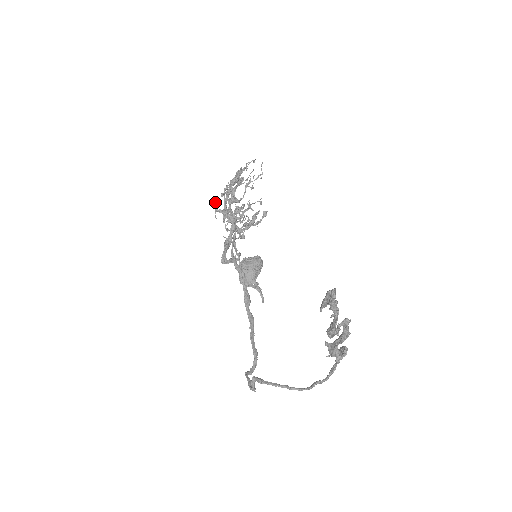
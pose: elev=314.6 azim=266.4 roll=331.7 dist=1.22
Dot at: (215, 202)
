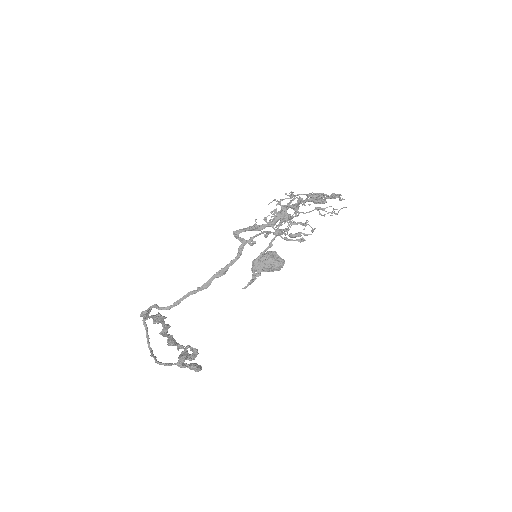
Dot at: occluded
